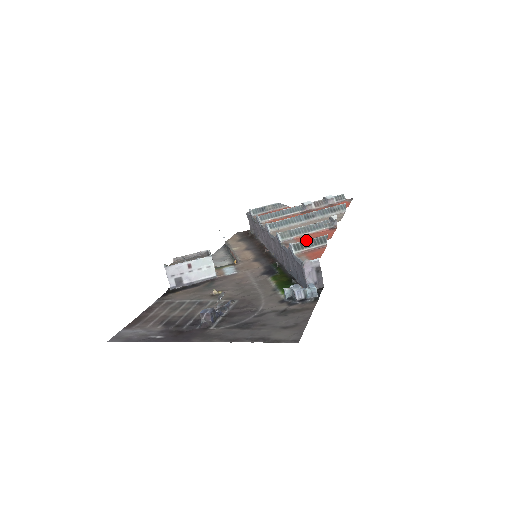
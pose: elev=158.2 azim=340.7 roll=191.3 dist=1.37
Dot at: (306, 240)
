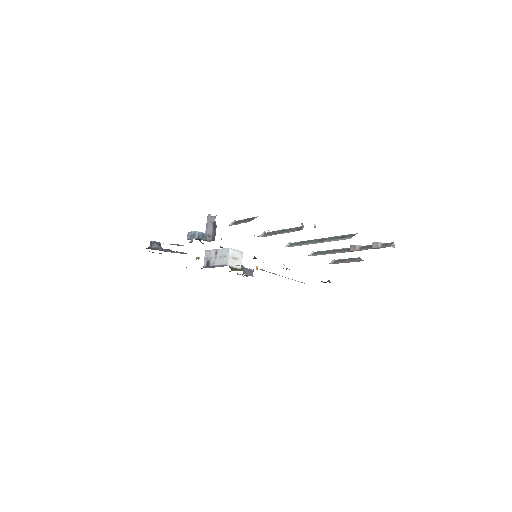
Dot at: (245, 219)
